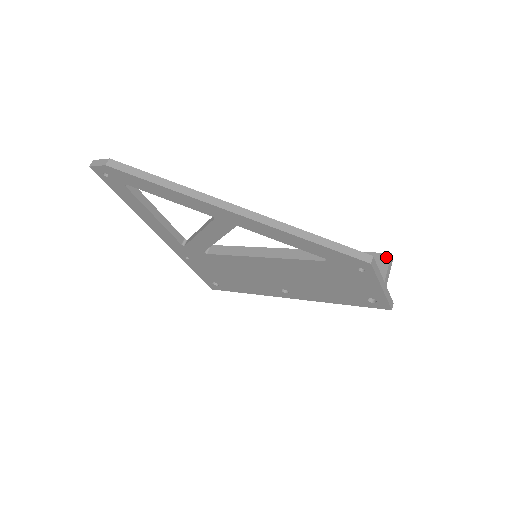
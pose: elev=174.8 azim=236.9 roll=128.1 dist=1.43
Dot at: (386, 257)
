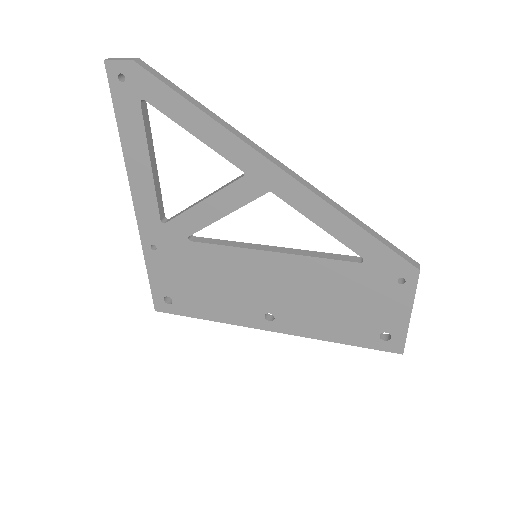
Dot at: occluded
